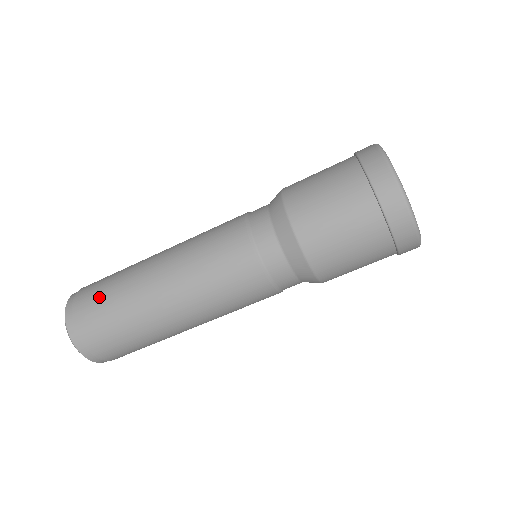
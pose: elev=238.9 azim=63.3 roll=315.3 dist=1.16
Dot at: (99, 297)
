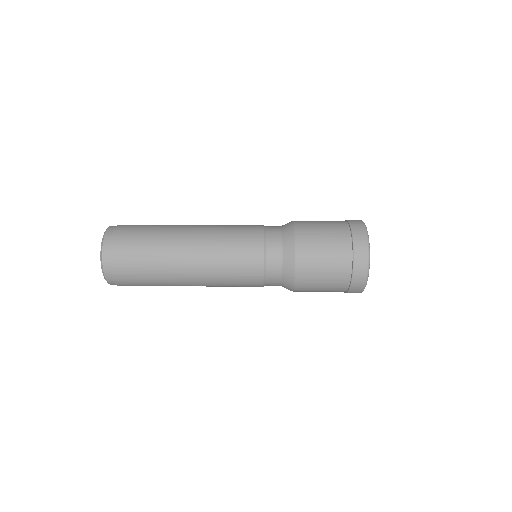
Dot at: (138, 234)
